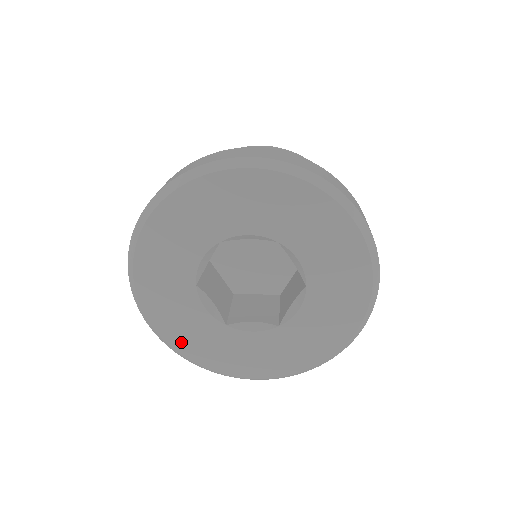
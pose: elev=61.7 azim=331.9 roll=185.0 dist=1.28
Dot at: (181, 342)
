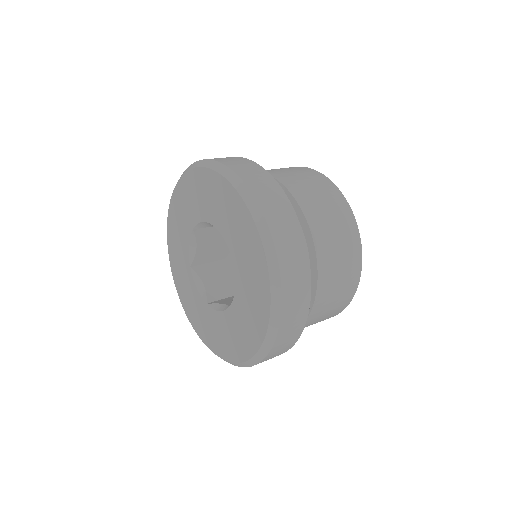
Dot at: (235, 352)
